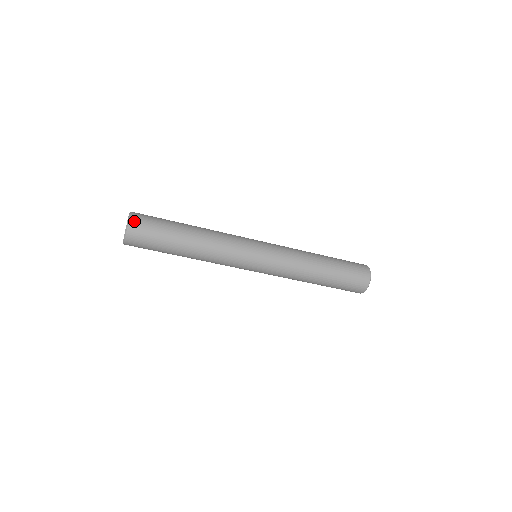
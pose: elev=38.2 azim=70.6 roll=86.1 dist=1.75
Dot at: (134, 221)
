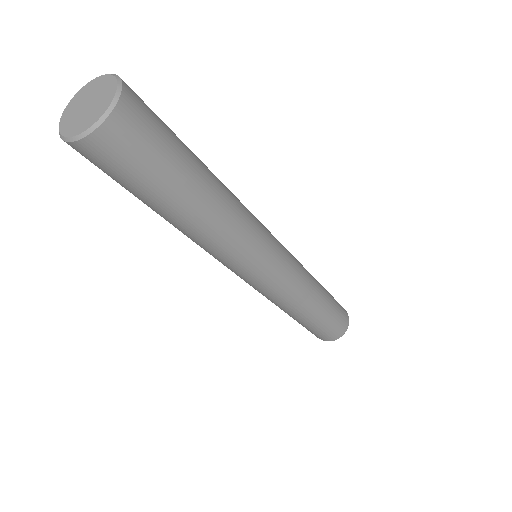
Dot at: (113, 130)
